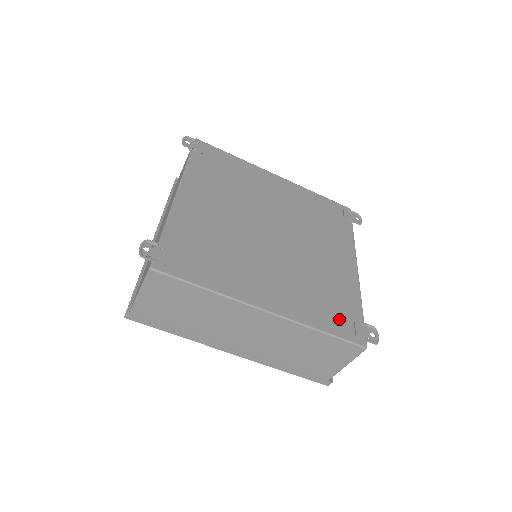
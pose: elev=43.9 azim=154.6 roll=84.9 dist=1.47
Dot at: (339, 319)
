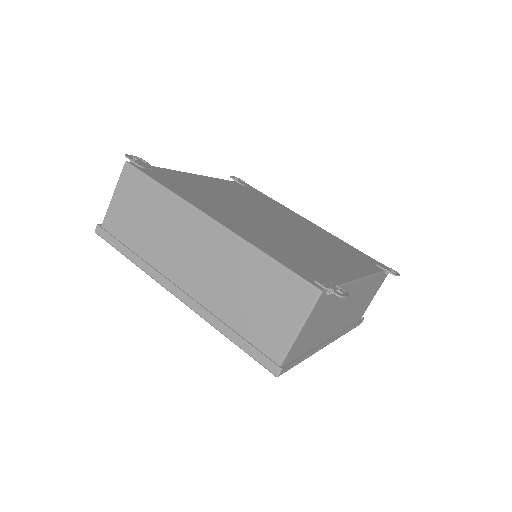
Dot at: (301, 266)
